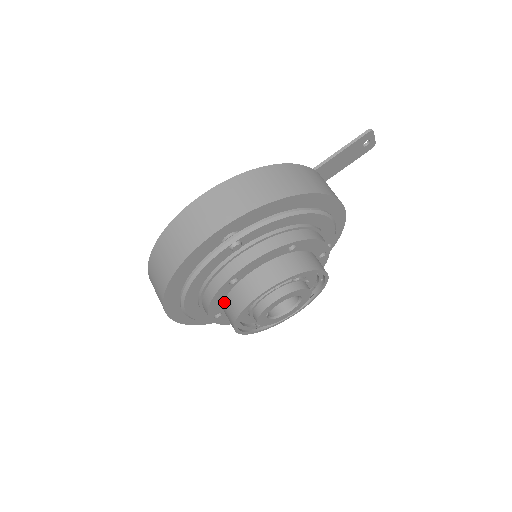
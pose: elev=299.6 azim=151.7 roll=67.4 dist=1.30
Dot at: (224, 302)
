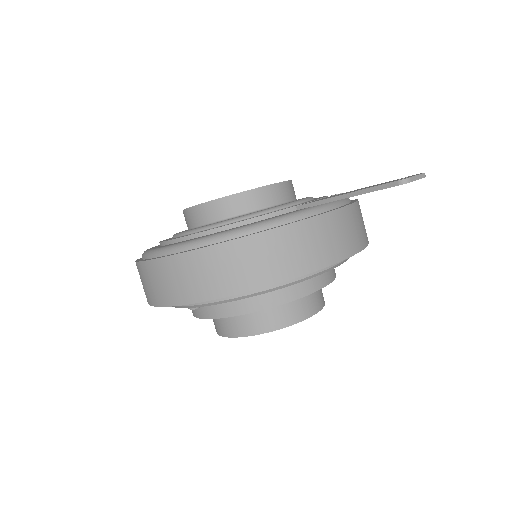
Dot at: occluded
